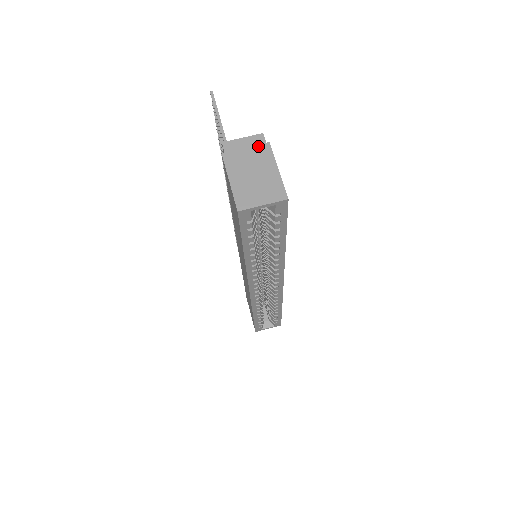
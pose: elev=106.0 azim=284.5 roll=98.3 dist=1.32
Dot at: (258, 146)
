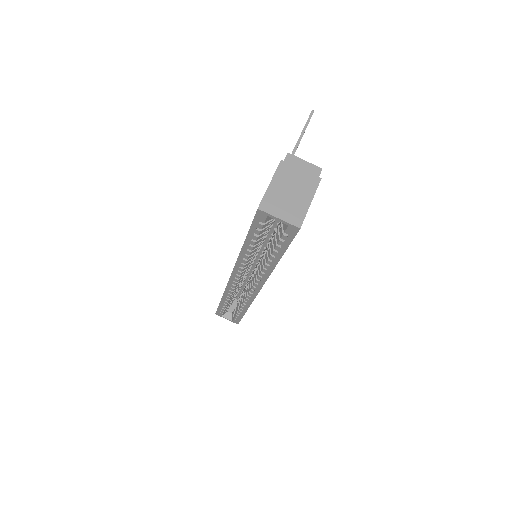
Dot at: (311, 175)
